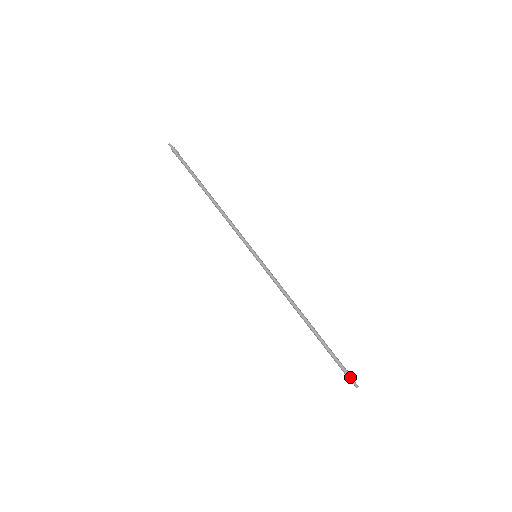
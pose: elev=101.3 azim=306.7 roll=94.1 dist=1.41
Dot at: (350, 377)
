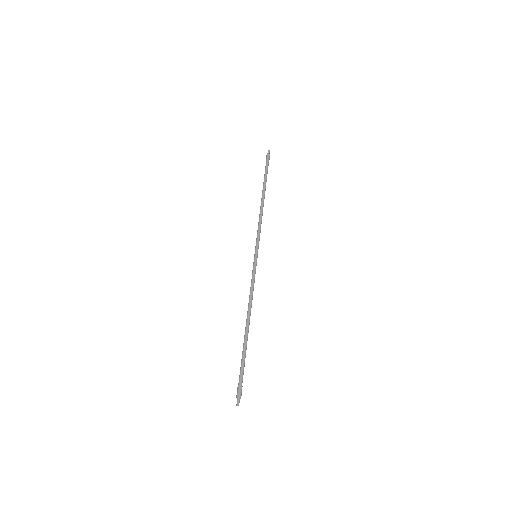
Dot at: (239, 392)
